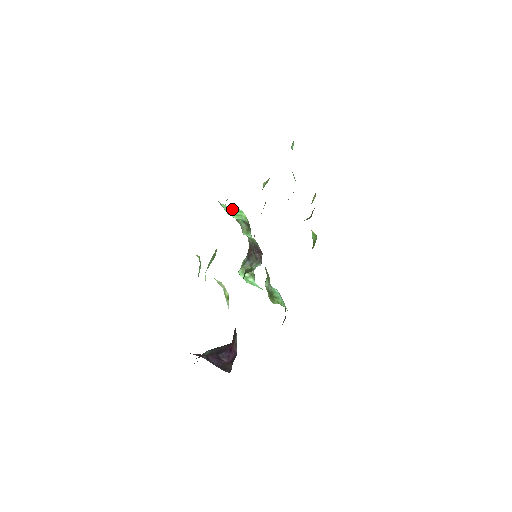
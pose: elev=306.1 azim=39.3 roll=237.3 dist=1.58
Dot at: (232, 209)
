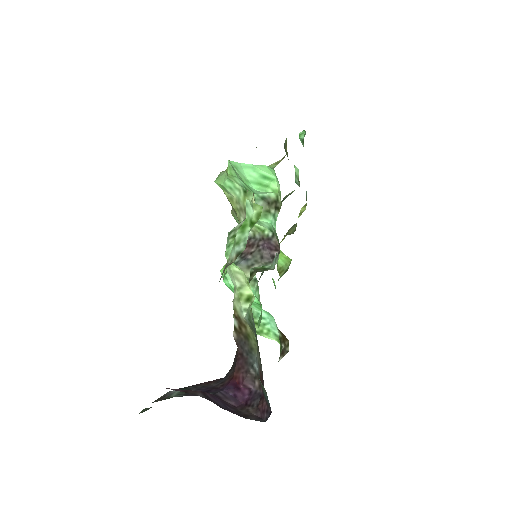
Dot at: (259, 173)
